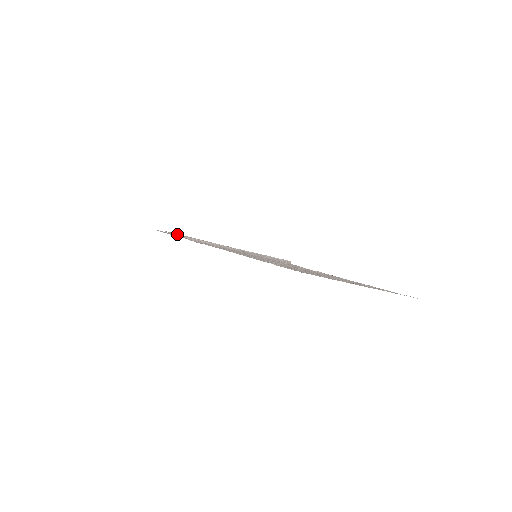
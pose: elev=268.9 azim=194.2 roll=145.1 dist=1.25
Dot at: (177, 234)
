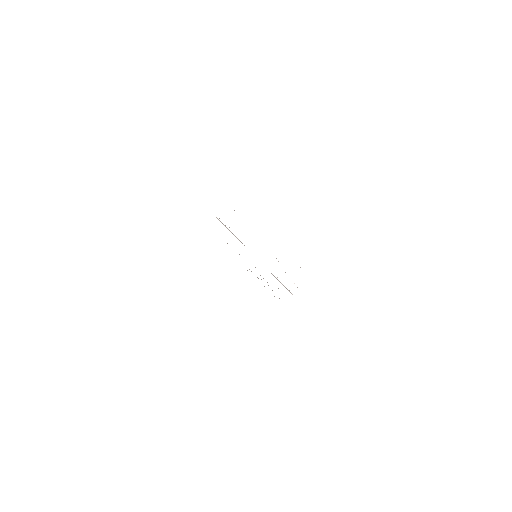
Dot at: occluded
